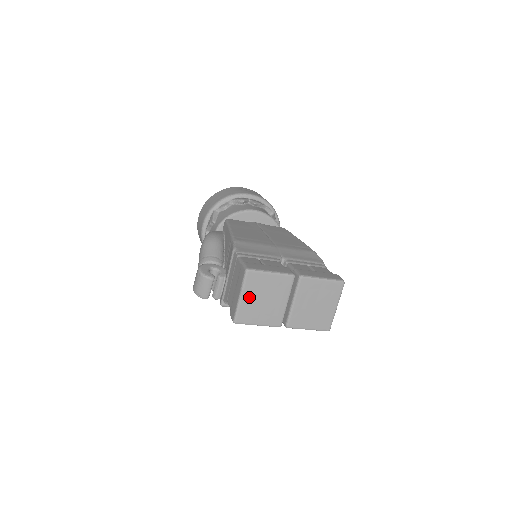
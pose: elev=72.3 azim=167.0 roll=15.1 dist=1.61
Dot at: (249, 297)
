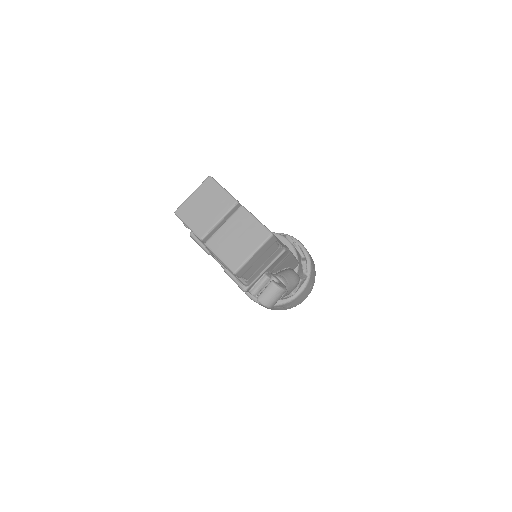
Dot at: (197, 198)
